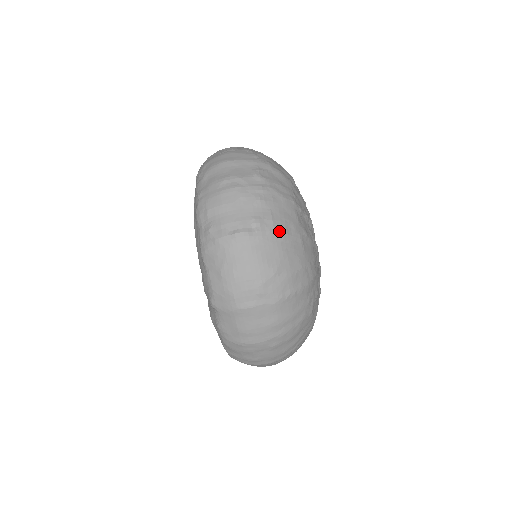
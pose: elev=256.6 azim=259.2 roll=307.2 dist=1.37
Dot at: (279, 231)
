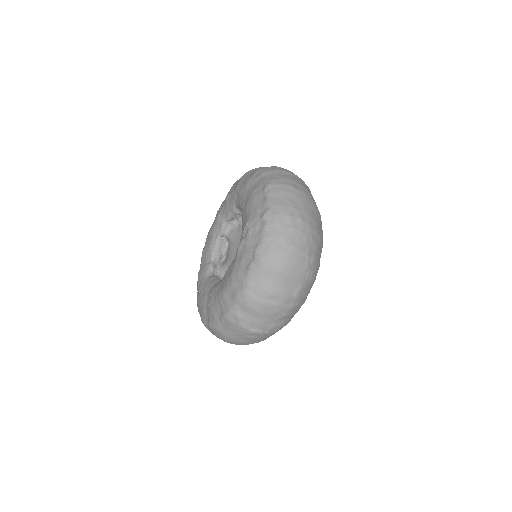
Dot at: (280, 329)
